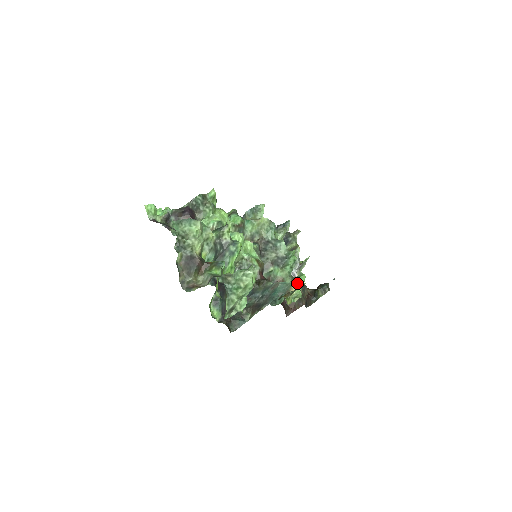
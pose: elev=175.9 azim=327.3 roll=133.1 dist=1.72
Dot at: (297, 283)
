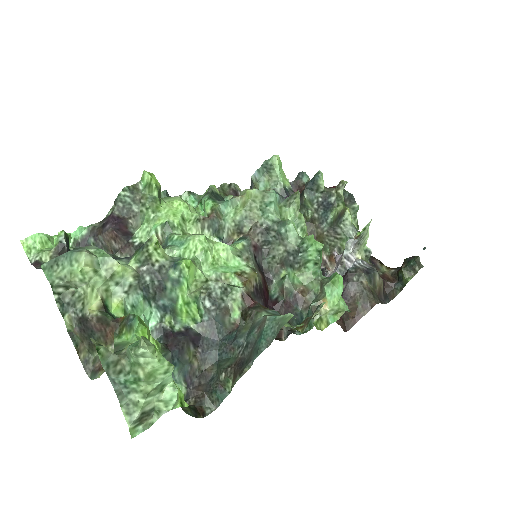
Dot at: (329, 291)
